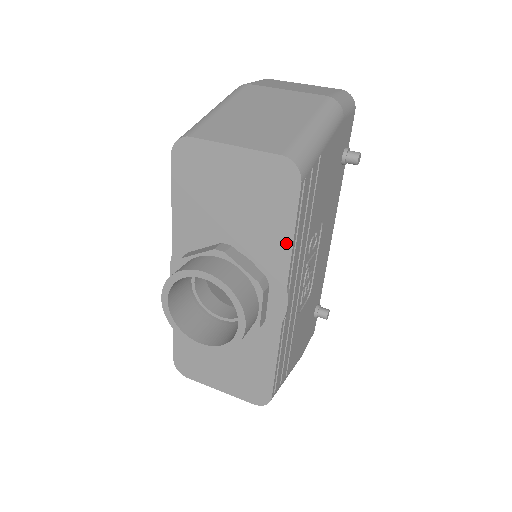
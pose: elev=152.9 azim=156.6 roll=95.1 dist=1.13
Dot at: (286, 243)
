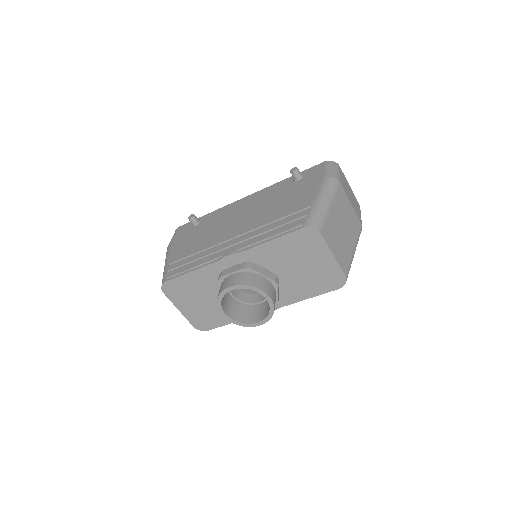
Dot at: (303, 297)
